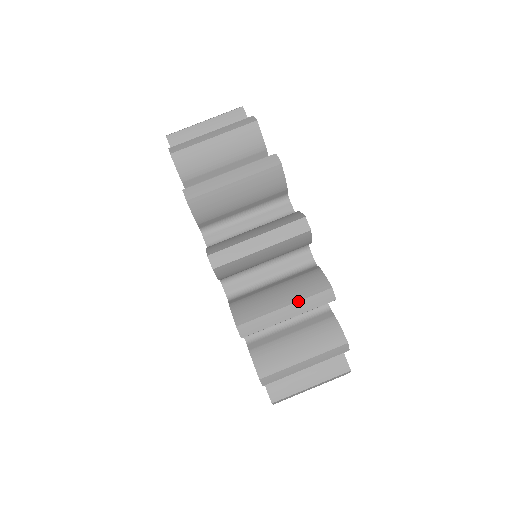
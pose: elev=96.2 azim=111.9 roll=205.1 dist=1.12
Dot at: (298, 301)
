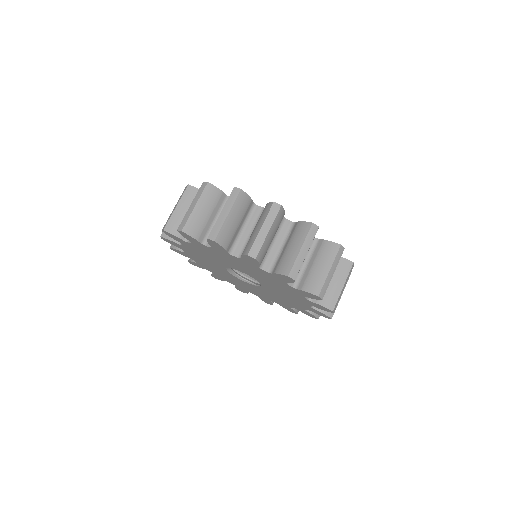
Dot at: (304, 241)
